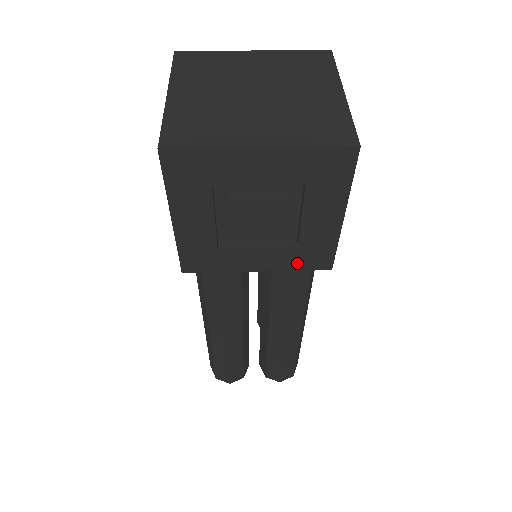
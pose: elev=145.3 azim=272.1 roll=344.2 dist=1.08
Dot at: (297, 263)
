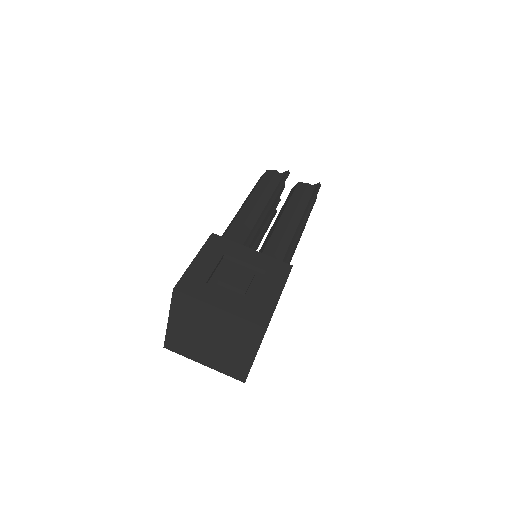
Dot at: occluded
